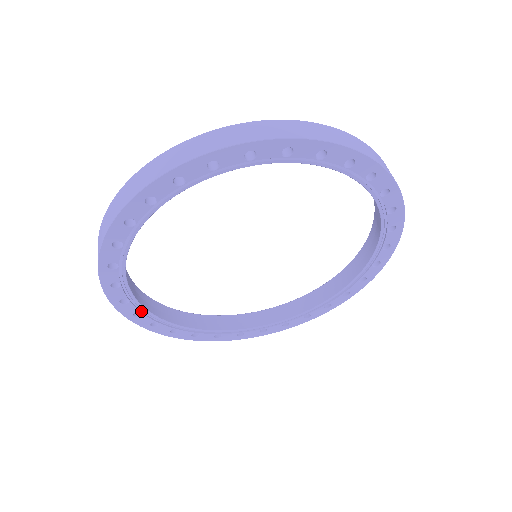
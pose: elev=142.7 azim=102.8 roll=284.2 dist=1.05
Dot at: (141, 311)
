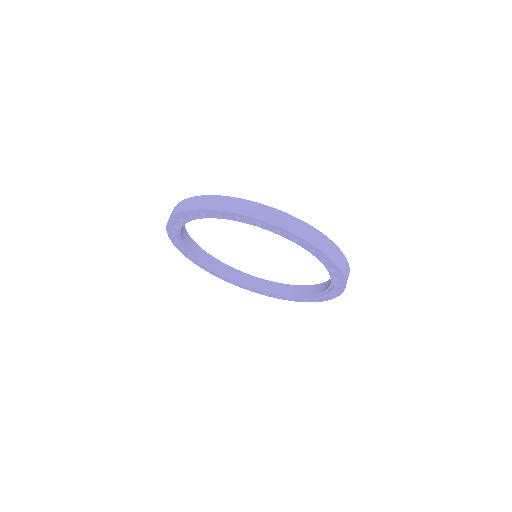
Dot at: (191, 255)
